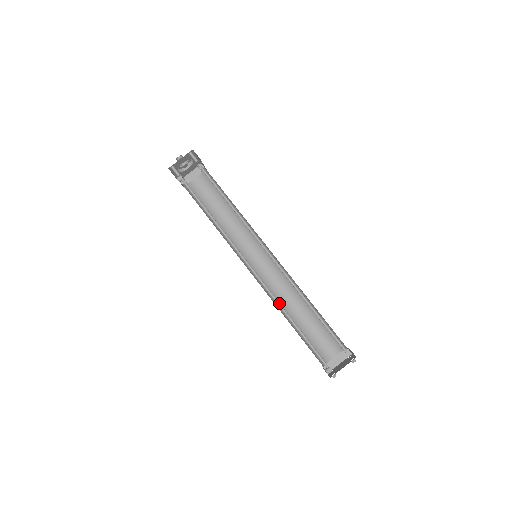
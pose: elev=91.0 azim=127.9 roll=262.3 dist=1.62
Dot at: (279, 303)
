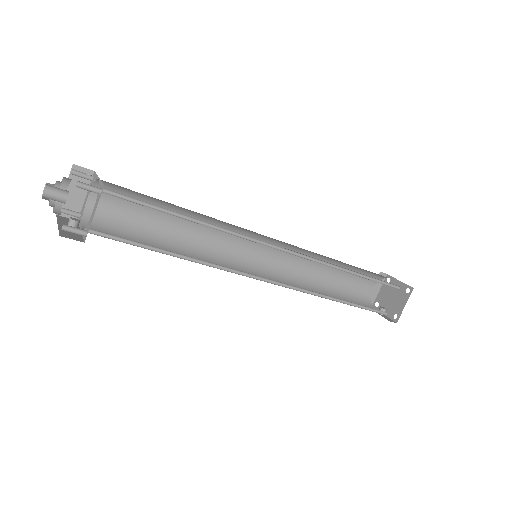
Dot at: (317, 293)
